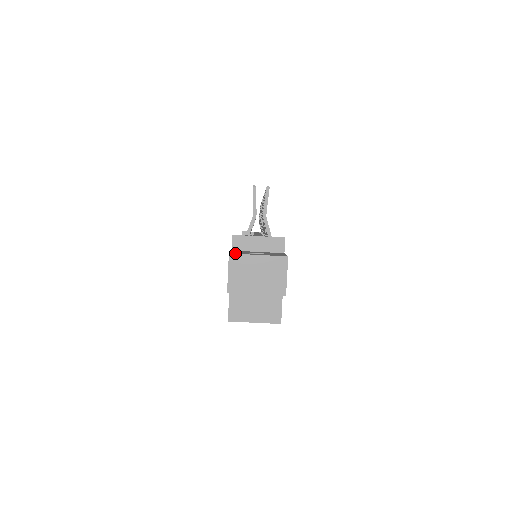
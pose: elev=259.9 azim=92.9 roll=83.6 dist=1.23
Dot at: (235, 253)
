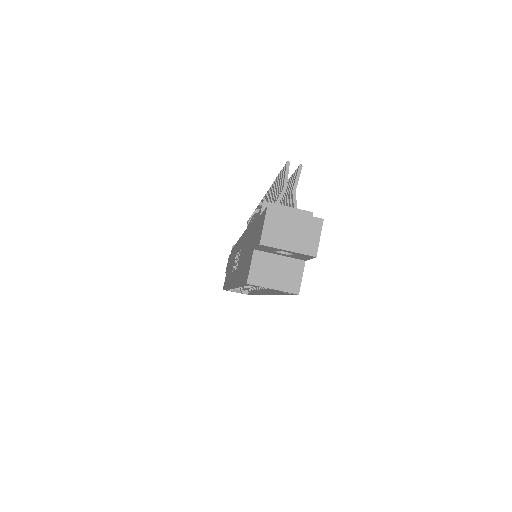
Dot at: (272, 208)
